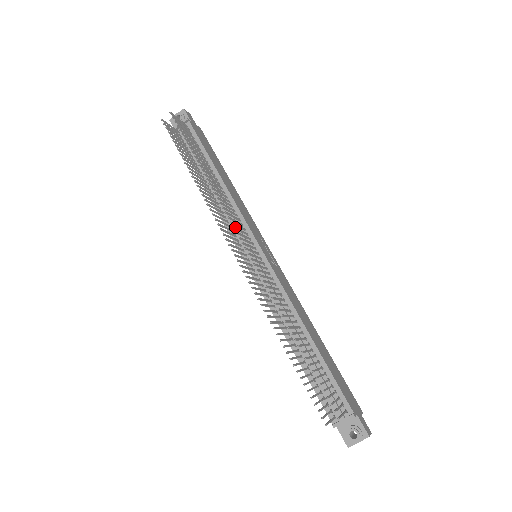
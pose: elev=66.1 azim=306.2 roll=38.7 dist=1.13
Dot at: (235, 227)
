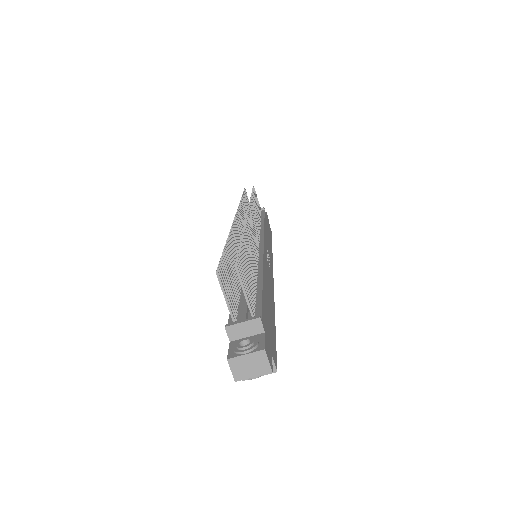
Dot at: (251, 210)
